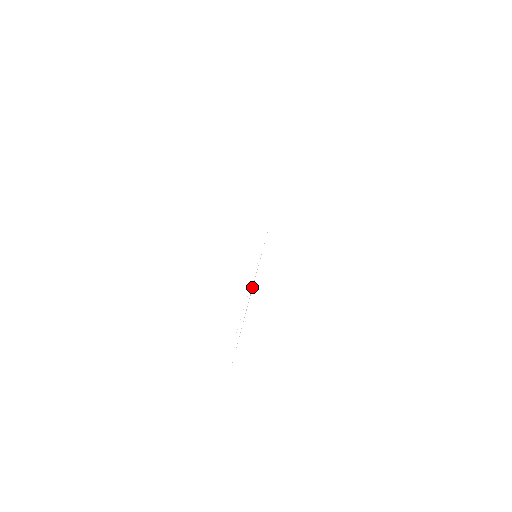
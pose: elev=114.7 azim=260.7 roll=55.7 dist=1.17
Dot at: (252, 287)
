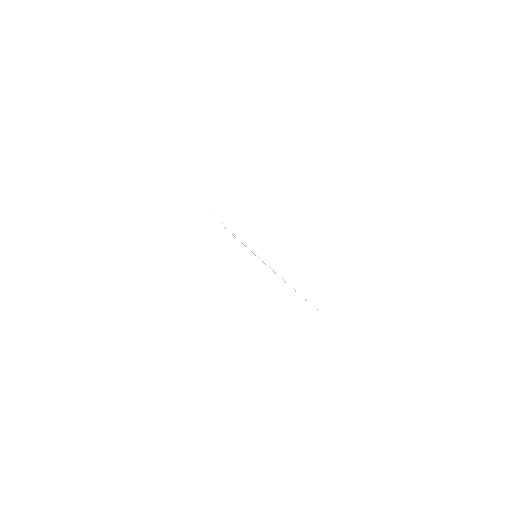
Dot at: occluded
